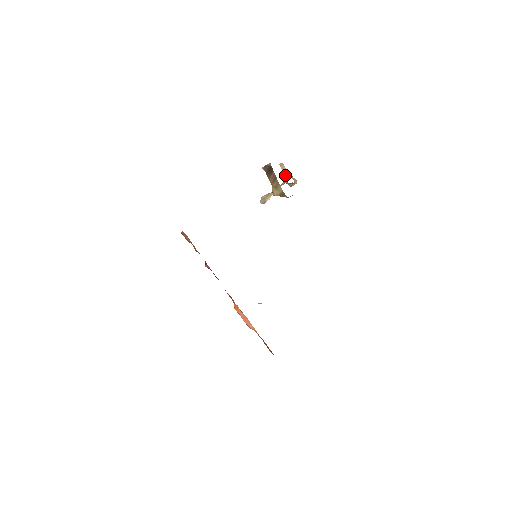
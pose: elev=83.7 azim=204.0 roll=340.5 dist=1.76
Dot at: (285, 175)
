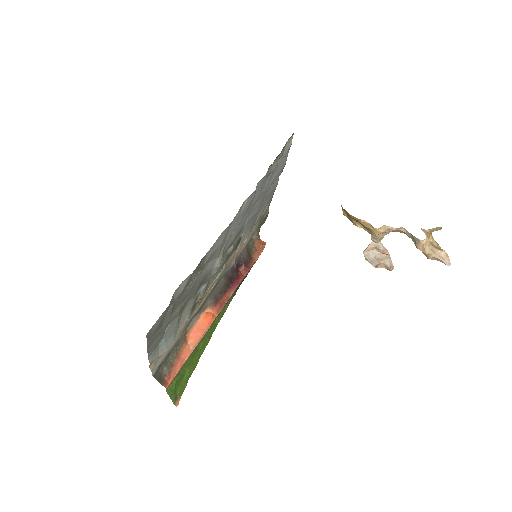
Dot at: occluded
